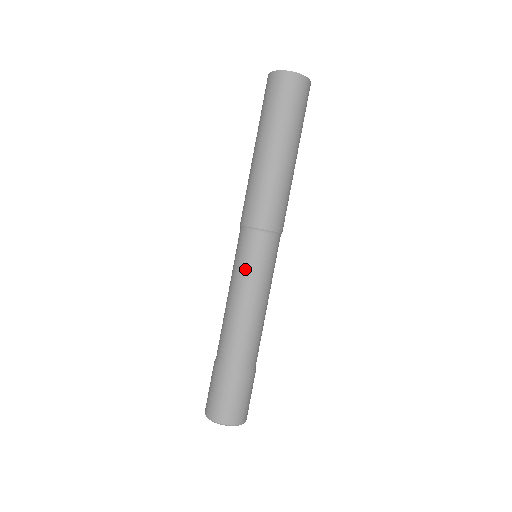
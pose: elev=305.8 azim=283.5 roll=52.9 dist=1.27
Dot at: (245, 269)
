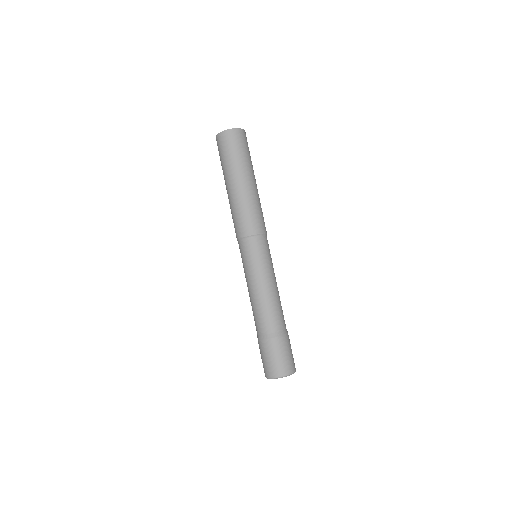
Dot at: (263, 264)
